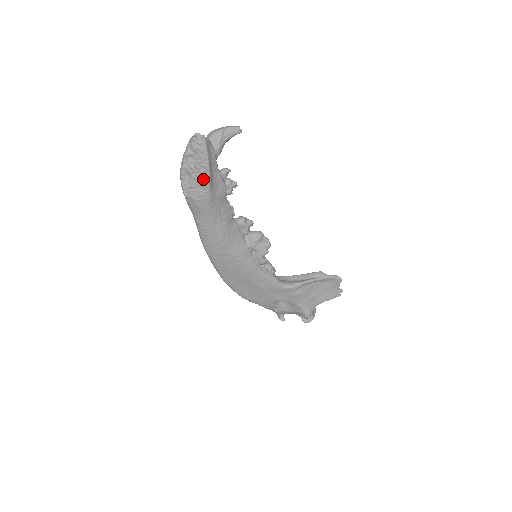
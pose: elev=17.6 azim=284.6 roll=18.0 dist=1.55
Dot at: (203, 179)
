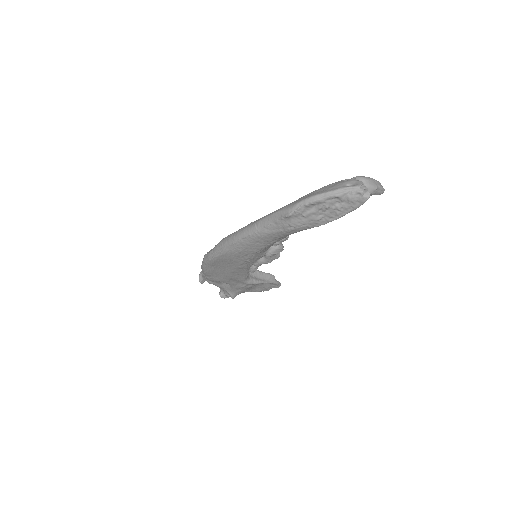
Dot at: (322, 220)
